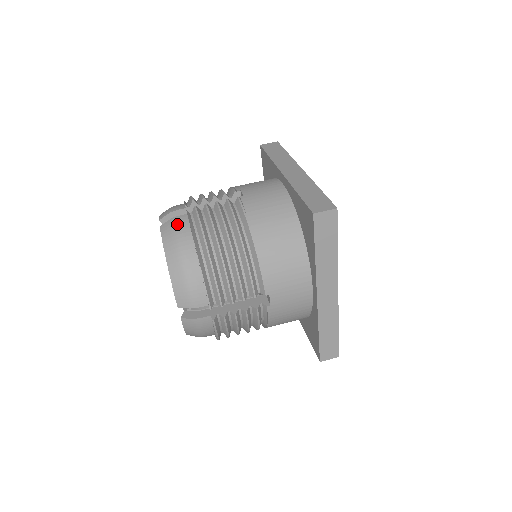
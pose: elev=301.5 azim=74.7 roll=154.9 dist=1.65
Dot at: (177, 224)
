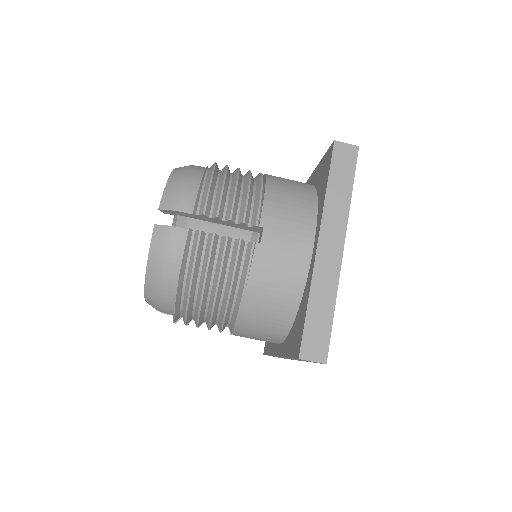
Dot at: (172, 241)
